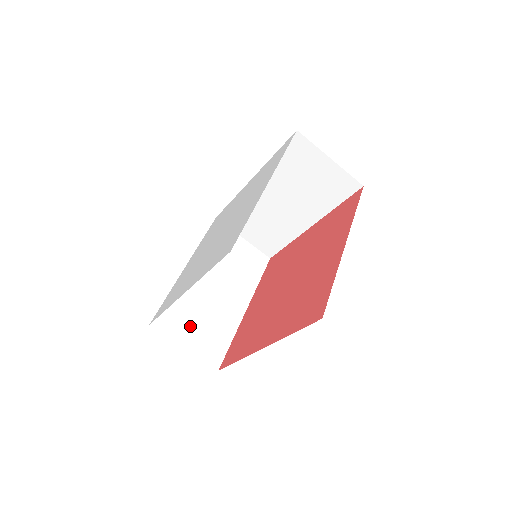
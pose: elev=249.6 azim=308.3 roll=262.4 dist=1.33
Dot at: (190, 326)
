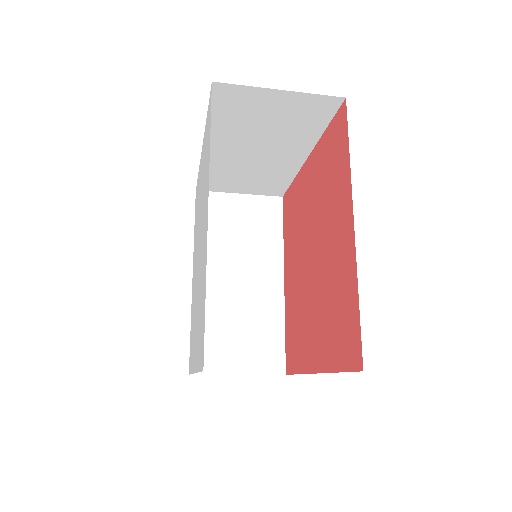
Dot at: (238, 183)
